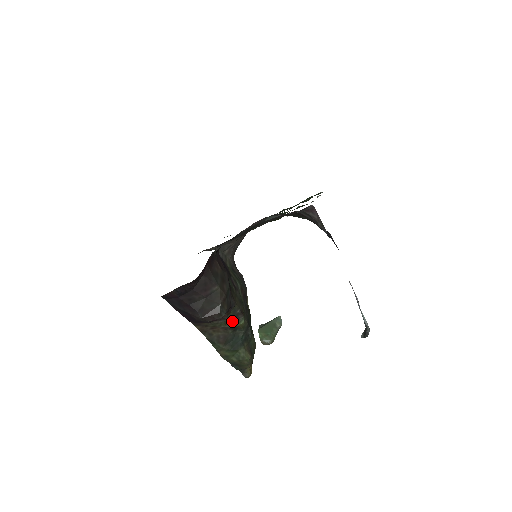
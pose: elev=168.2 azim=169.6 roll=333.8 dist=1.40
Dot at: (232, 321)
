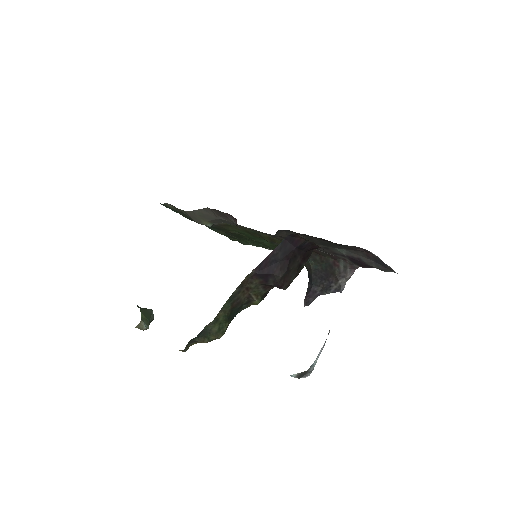
Dot at: (261, 296)
